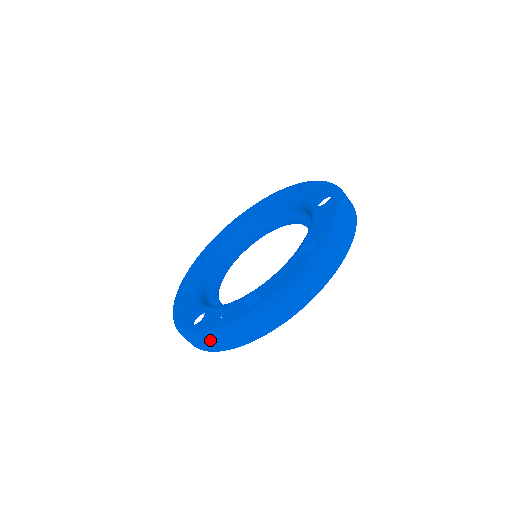
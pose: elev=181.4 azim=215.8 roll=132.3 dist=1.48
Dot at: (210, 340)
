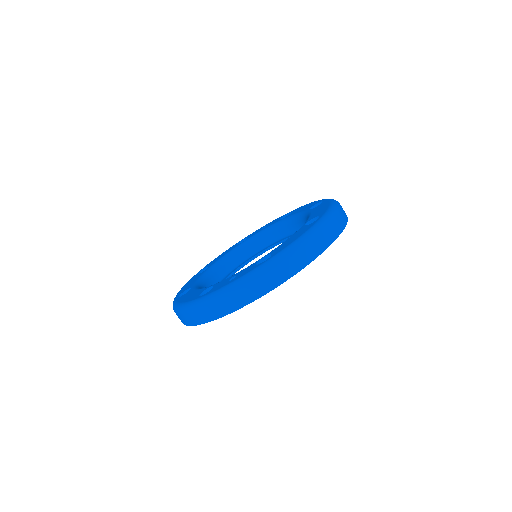
Dot at: (222, 298)
